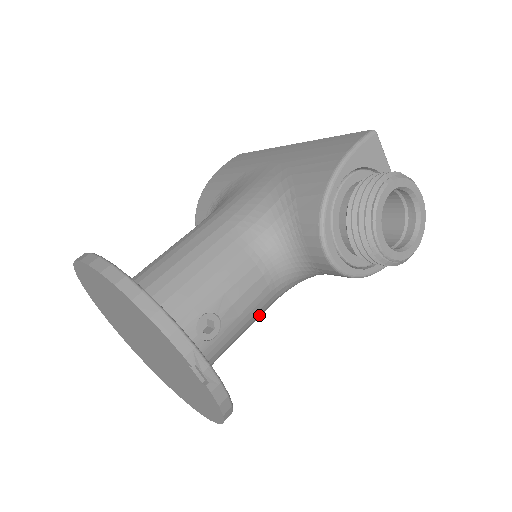
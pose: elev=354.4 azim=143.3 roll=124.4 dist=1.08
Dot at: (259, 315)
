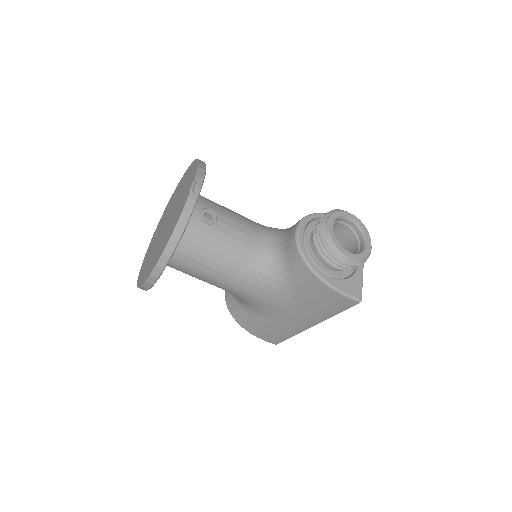
Dot at: (232, 263)
